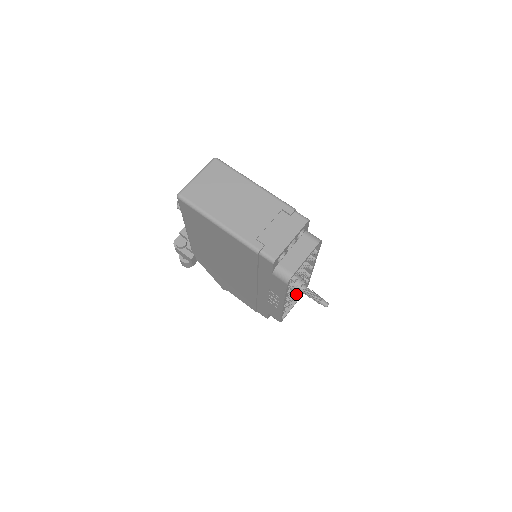
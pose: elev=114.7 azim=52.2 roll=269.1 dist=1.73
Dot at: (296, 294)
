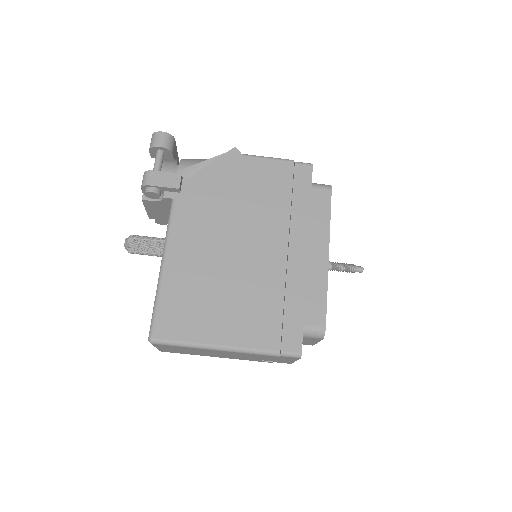
Dot at: occluded
